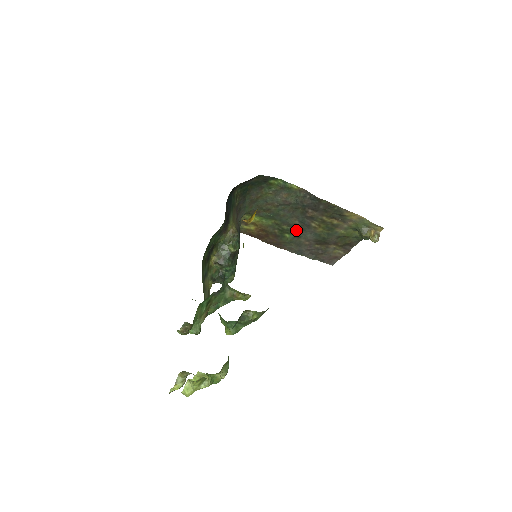
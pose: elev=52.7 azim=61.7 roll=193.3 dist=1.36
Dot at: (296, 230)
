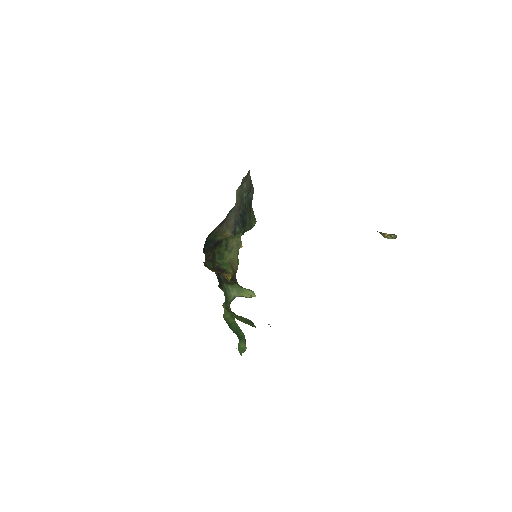
Dot at: occluded
